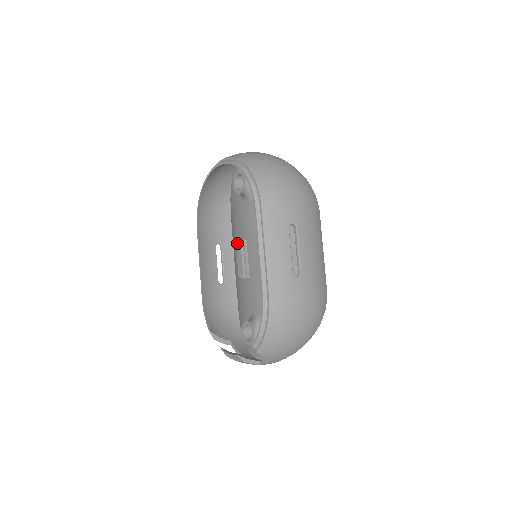
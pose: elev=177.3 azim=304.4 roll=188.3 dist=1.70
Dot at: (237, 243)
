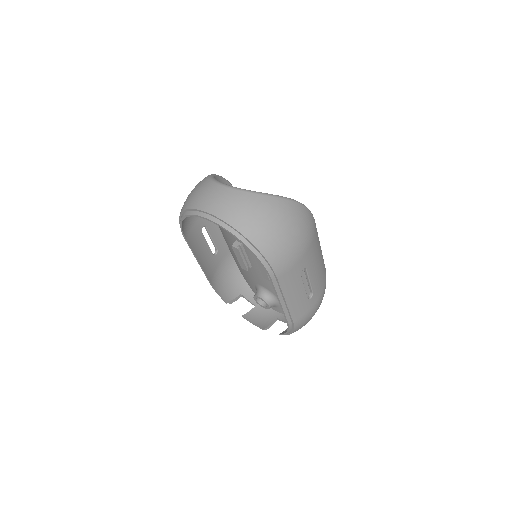
Dot at: (234, 248)
